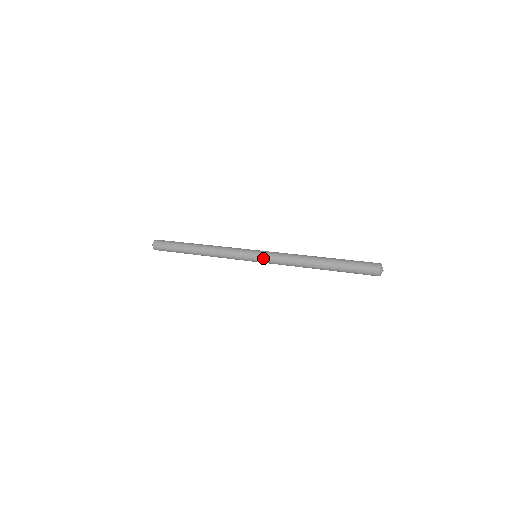
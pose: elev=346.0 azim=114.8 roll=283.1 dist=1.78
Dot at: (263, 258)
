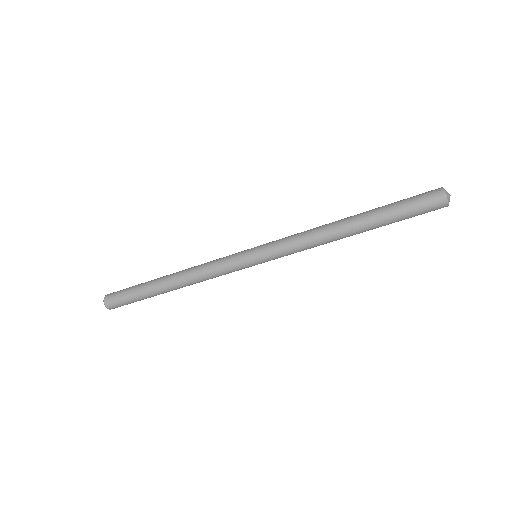
Dot at: (268, 254)
